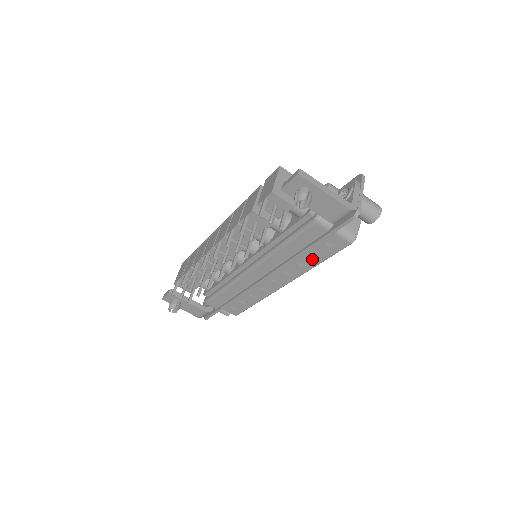
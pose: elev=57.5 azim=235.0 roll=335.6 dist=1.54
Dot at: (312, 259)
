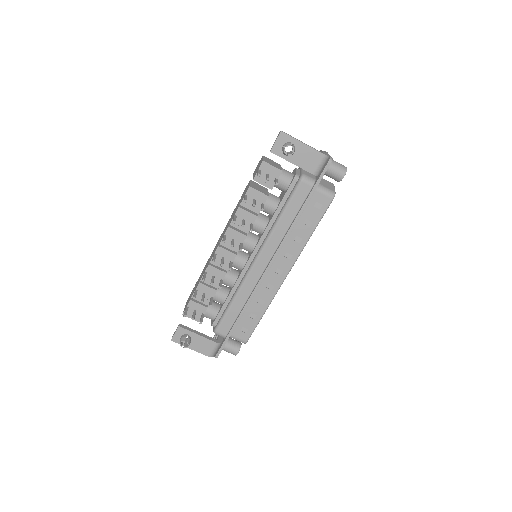
Dot at: (305, 229)
